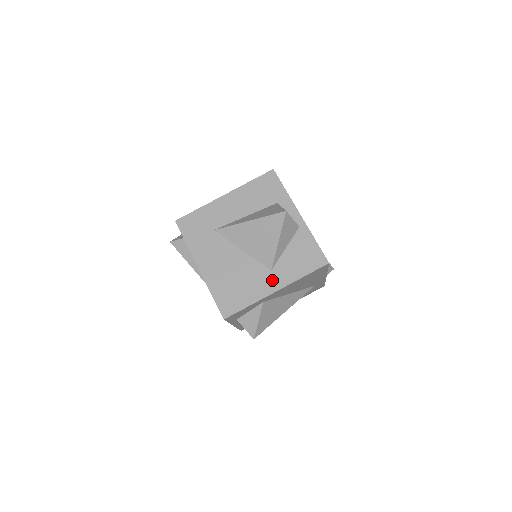
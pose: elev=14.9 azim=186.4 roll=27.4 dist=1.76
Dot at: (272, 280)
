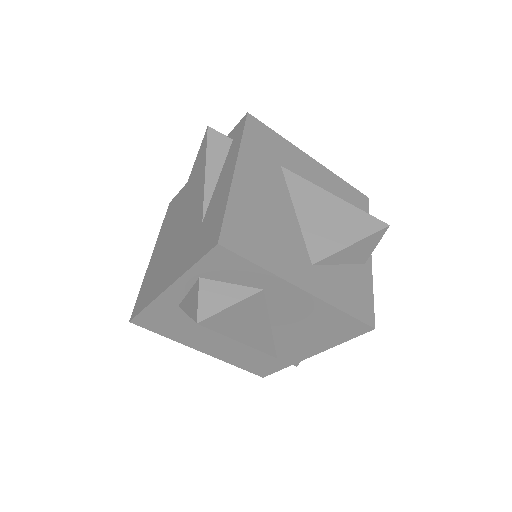
Dot at: (307, 274)
